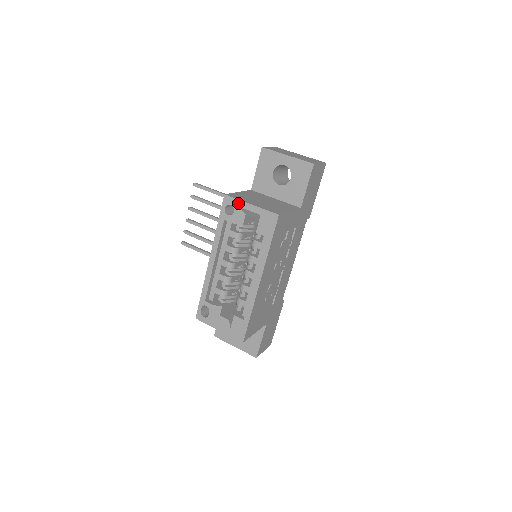
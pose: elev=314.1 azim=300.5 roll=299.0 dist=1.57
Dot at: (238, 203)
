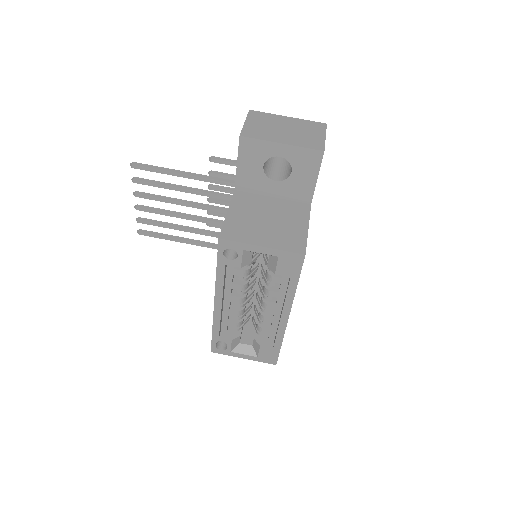
Dot at: (242, 246)
